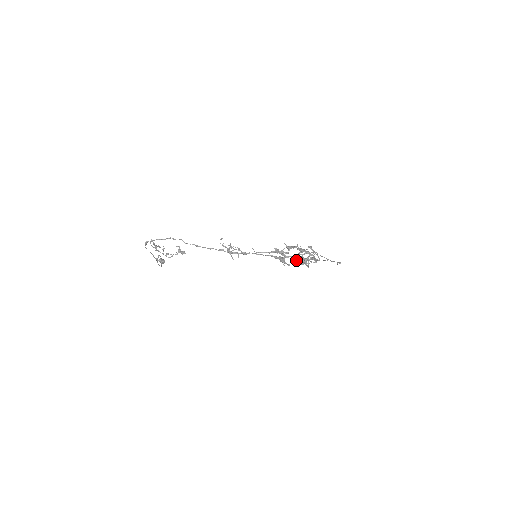
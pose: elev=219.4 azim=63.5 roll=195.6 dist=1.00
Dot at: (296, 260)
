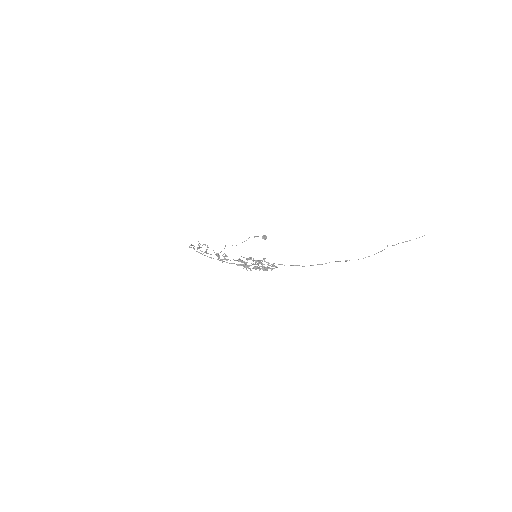
Dot at: (254, 268)
